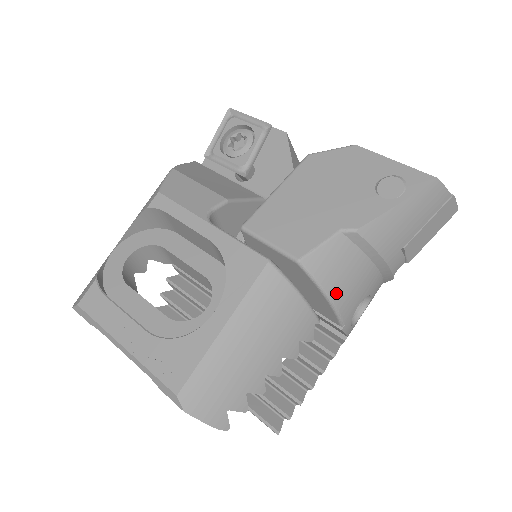
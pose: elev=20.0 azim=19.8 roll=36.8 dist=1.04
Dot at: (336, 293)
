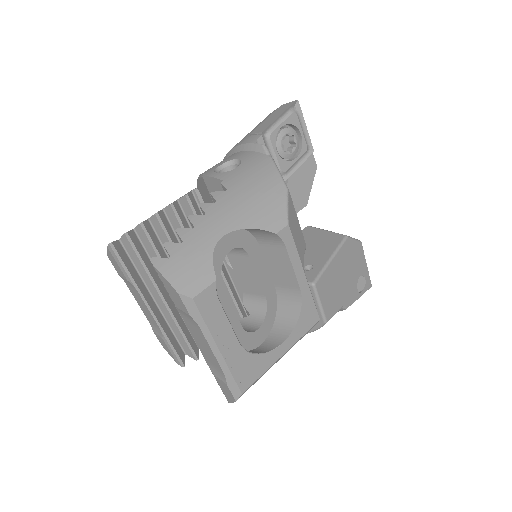
Dot at: occluded
